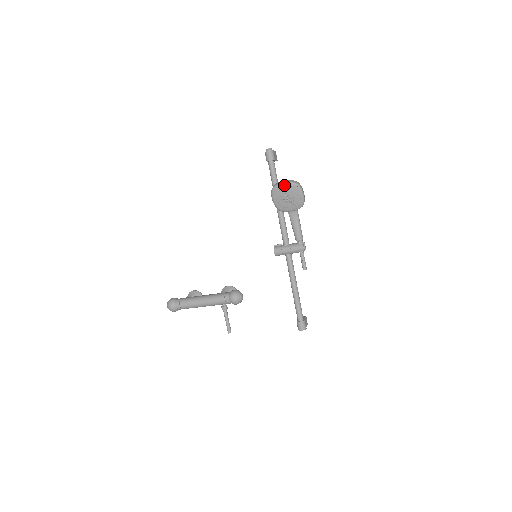
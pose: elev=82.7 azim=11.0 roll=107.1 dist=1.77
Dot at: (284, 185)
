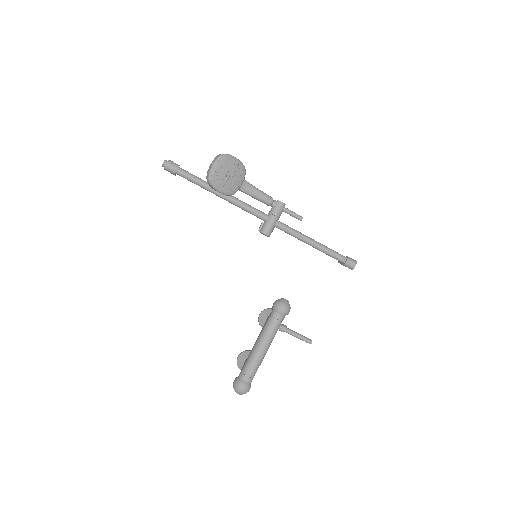
Dot at: (215, 166)
